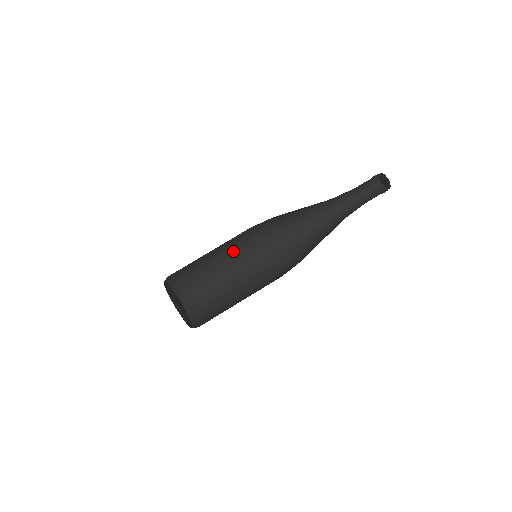
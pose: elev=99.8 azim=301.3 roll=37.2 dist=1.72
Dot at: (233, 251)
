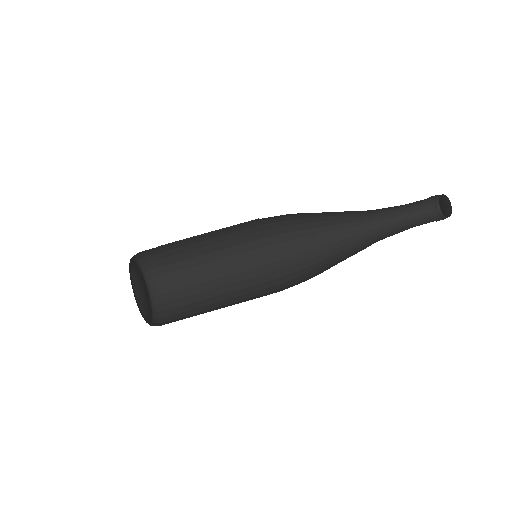
Dot at: (228, 235)
